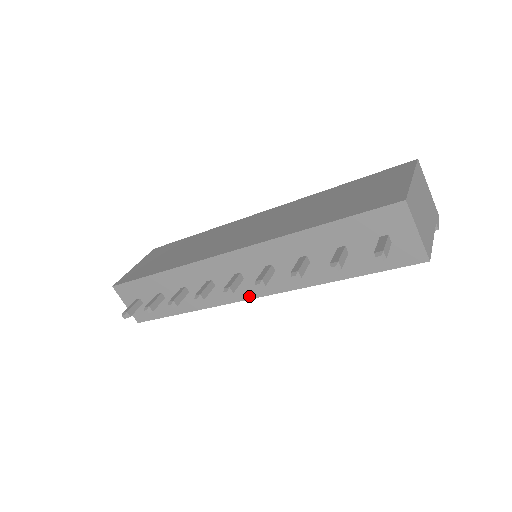
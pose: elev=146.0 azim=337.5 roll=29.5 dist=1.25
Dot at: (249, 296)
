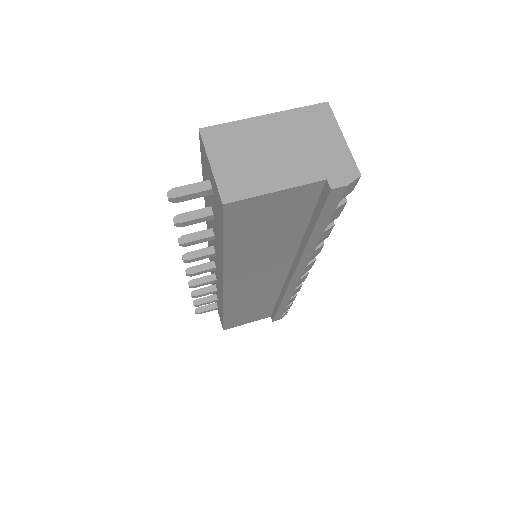
Dot at: (222, 288)
